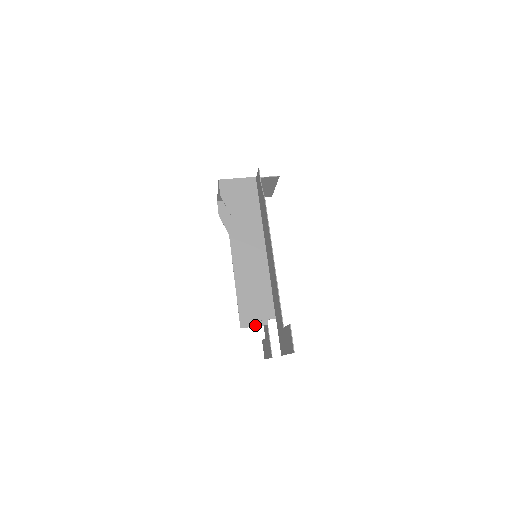
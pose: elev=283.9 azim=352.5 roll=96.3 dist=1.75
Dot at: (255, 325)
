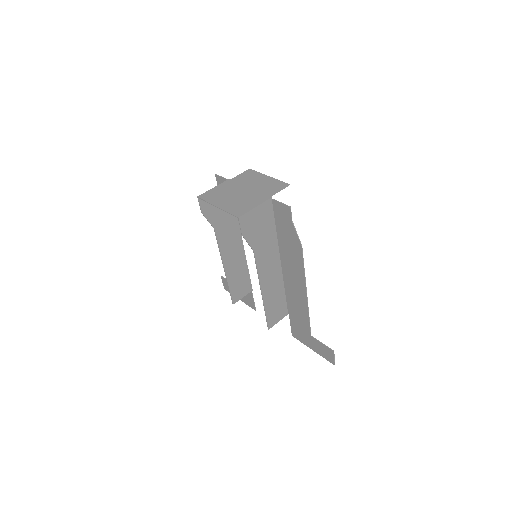
Dot at: (243, 296)
